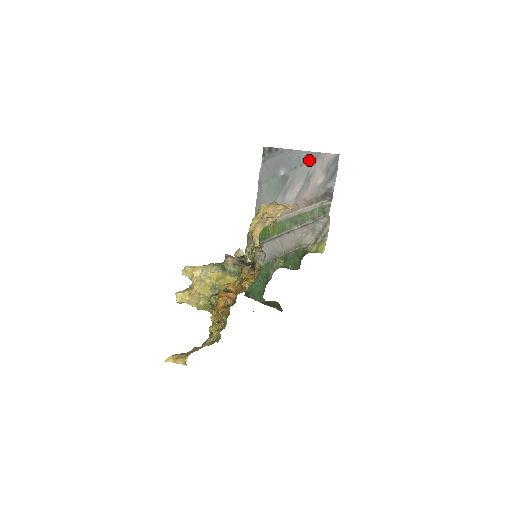
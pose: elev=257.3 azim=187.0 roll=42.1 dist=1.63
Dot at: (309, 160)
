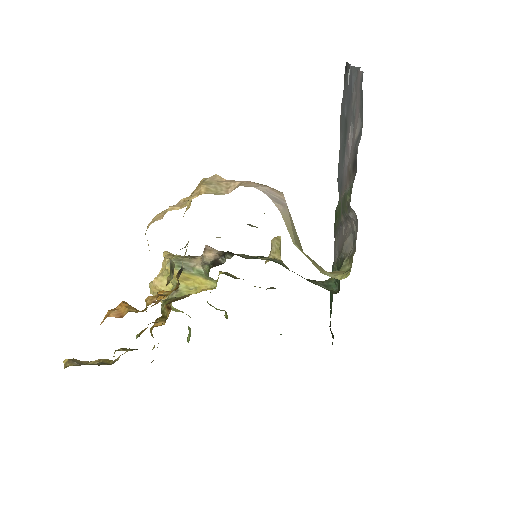
Dot at: occluded
